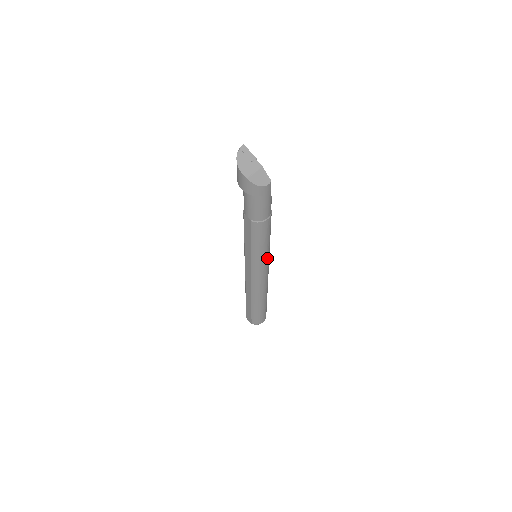
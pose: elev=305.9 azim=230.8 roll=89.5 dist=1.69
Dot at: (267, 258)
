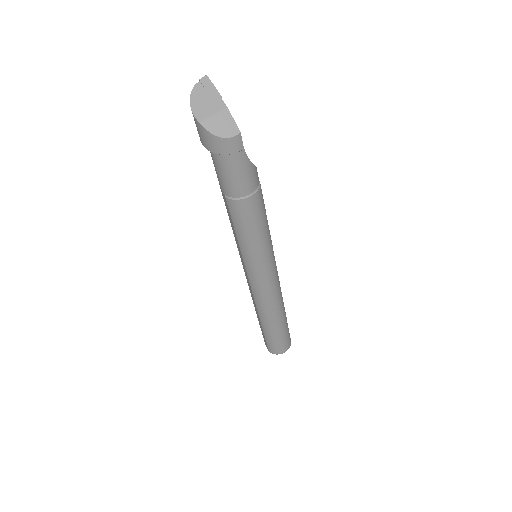
Dot at: (266, 260)
